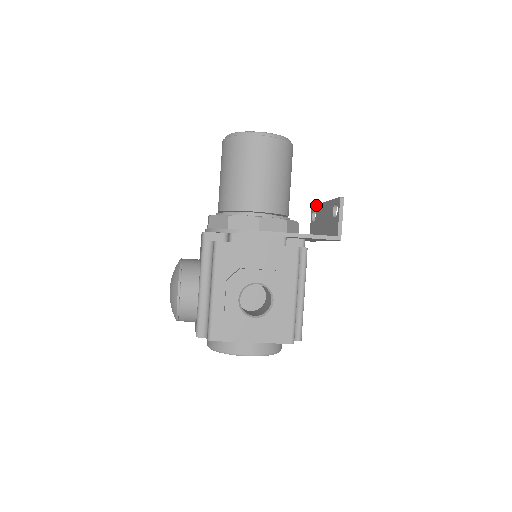
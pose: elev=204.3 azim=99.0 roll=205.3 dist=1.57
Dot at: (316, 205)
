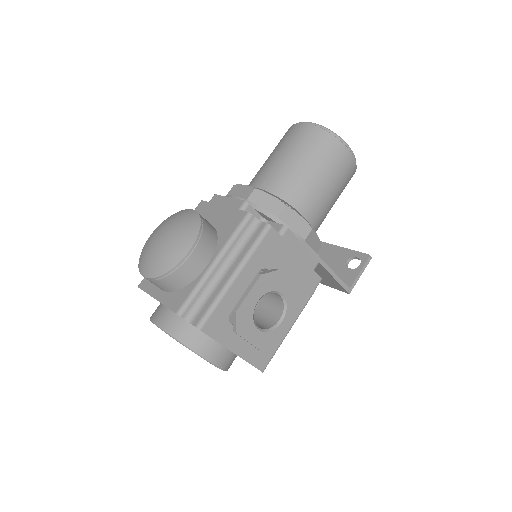
Dot at: occluded
